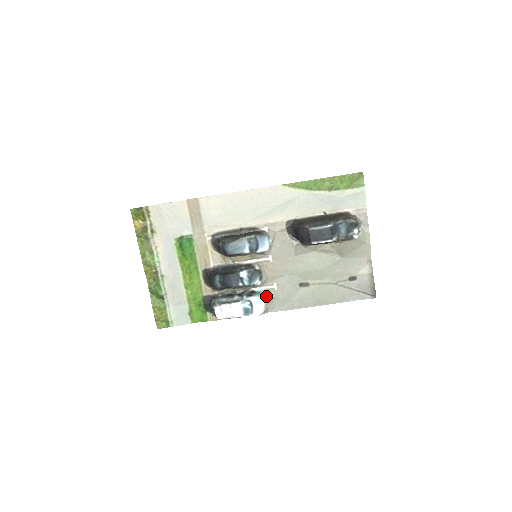
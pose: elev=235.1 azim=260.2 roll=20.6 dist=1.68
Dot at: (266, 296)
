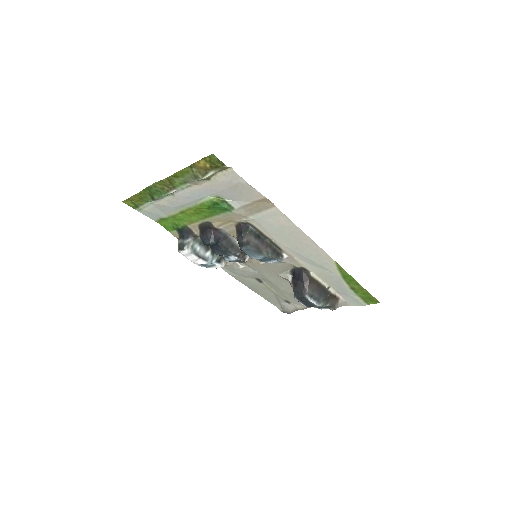
Dot at: (228, 265)
